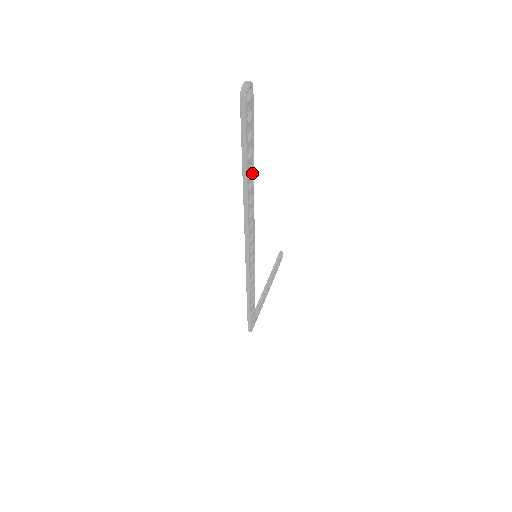
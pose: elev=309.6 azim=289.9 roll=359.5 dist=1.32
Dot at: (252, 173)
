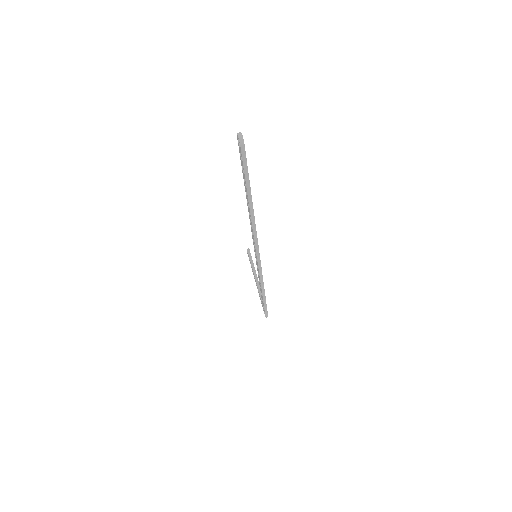
Dot at: occluded
